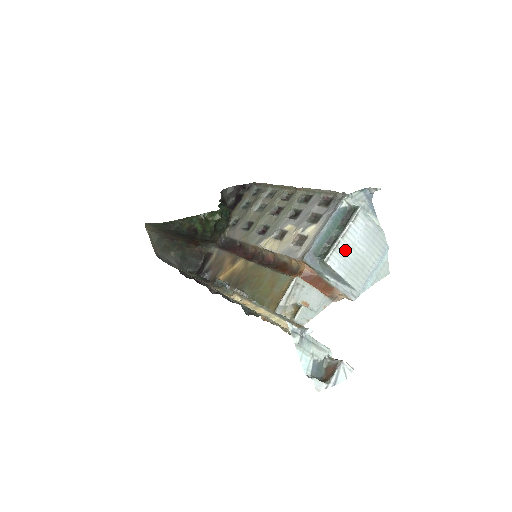
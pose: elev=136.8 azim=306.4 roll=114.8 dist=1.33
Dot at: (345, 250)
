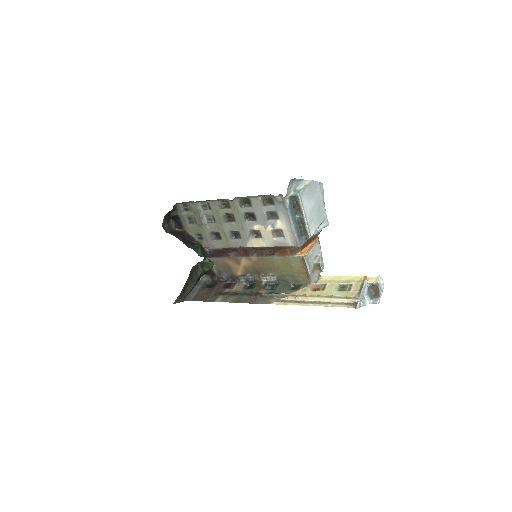
Dot at: (310, 219)
